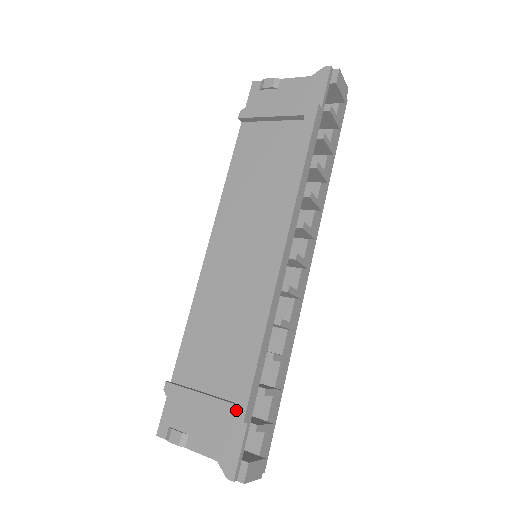
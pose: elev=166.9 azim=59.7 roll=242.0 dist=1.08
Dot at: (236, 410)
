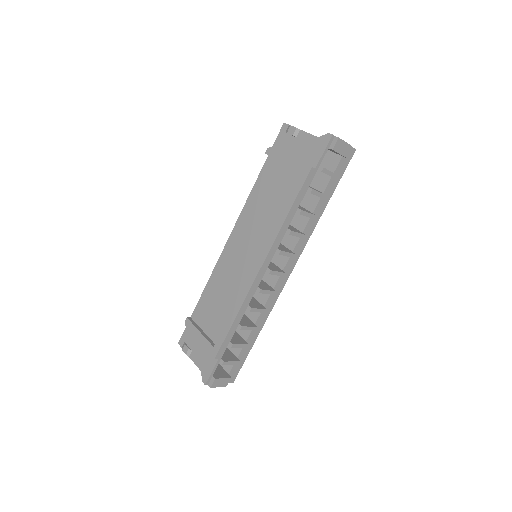
Dot at: (213, 350)
